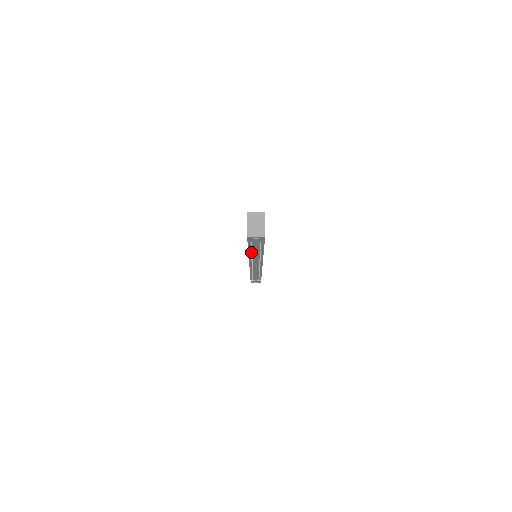
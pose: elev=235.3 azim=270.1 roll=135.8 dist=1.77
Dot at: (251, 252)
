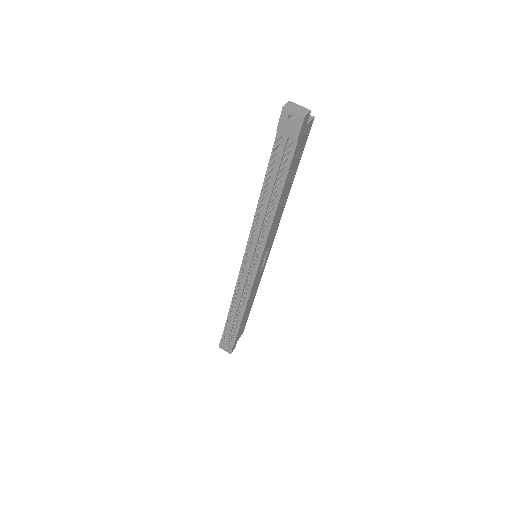
Dot at: (272, 150)
